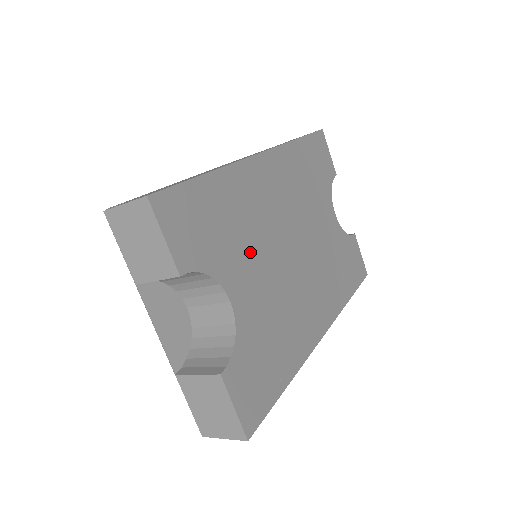
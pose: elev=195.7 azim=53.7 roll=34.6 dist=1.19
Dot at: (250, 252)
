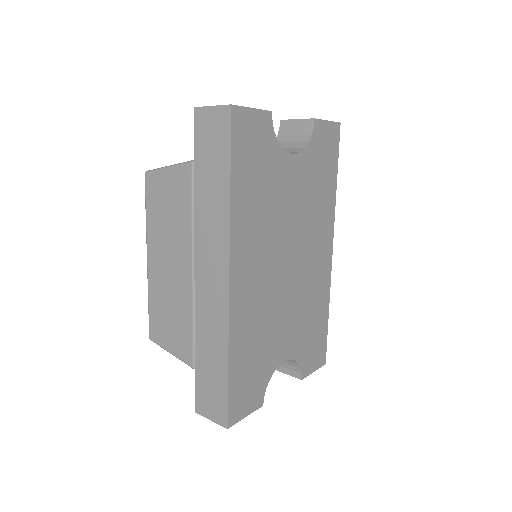
Dot at: (274, 329)
